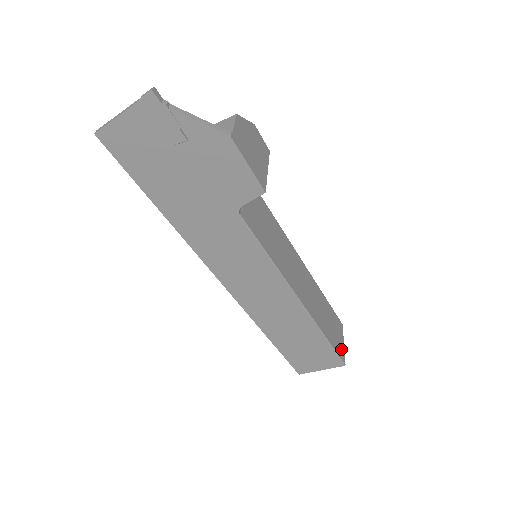
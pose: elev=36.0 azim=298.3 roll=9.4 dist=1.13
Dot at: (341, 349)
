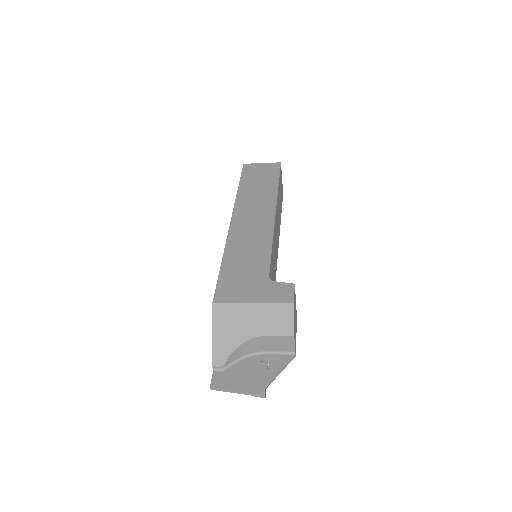
Dot at: (282, 190)
